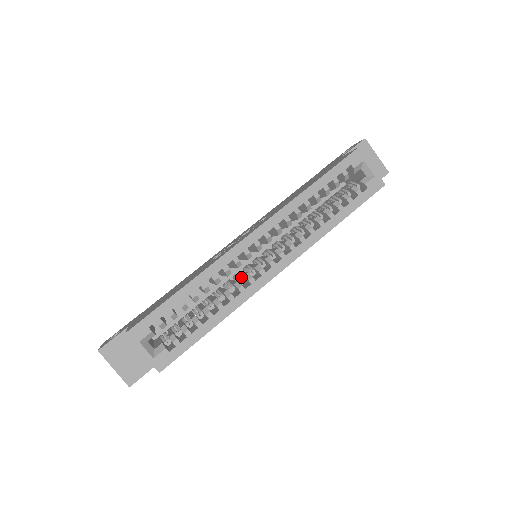
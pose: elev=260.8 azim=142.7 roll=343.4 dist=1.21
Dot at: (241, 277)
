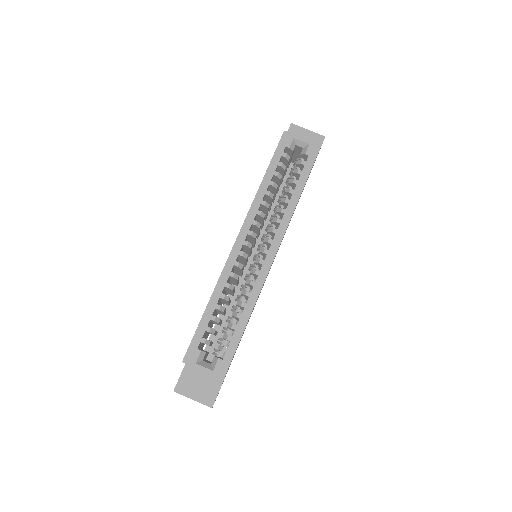
Dot at: (249, 275)
